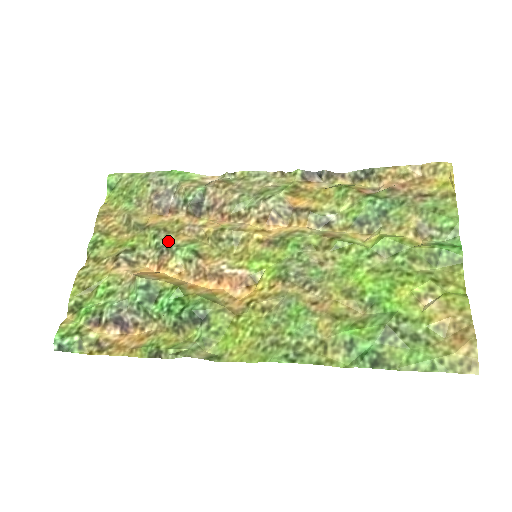
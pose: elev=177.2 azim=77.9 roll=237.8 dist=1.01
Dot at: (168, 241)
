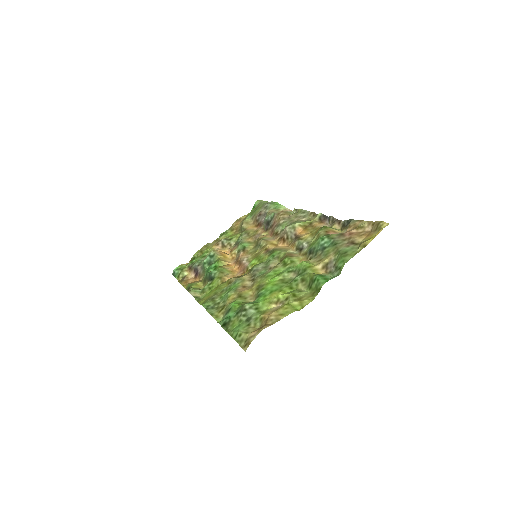
Dot at: (243, 239)
